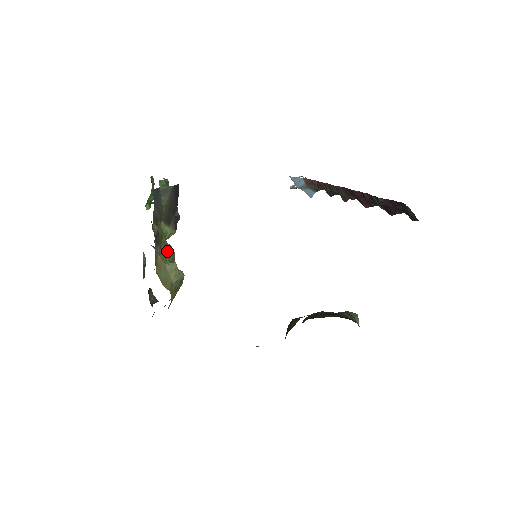
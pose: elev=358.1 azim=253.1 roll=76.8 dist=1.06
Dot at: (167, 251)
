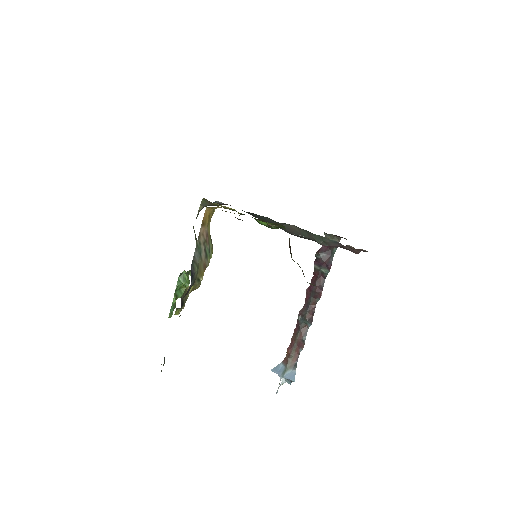
Dot at: occluded
